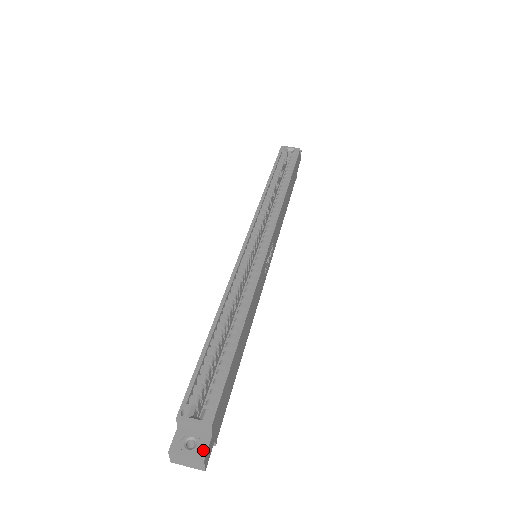
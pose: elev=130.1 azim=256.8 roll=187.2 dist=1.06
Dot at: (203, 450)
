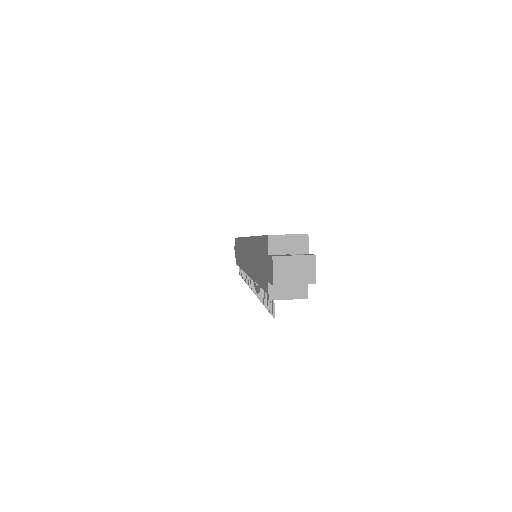
Dot at: (308, 254)
